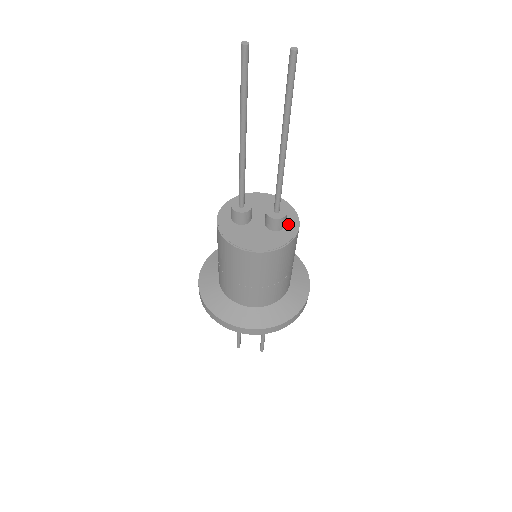
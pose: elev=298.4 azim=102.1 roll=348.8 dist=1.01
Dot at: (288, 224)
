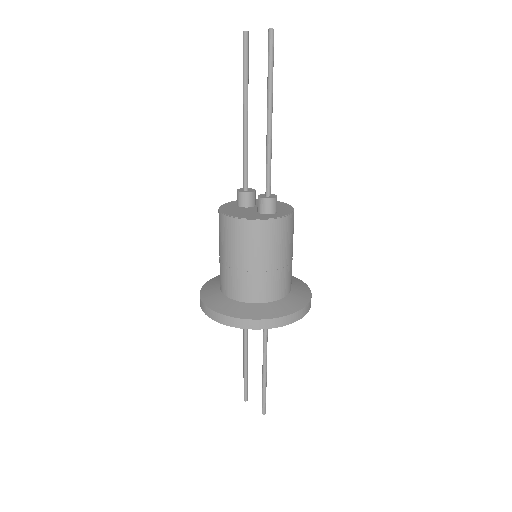
Dot at: (277, 214)
